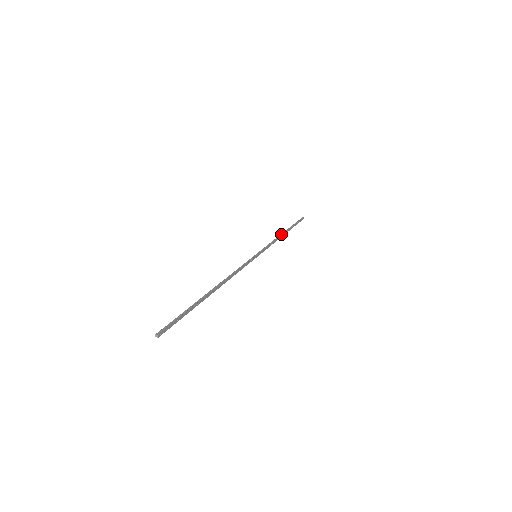
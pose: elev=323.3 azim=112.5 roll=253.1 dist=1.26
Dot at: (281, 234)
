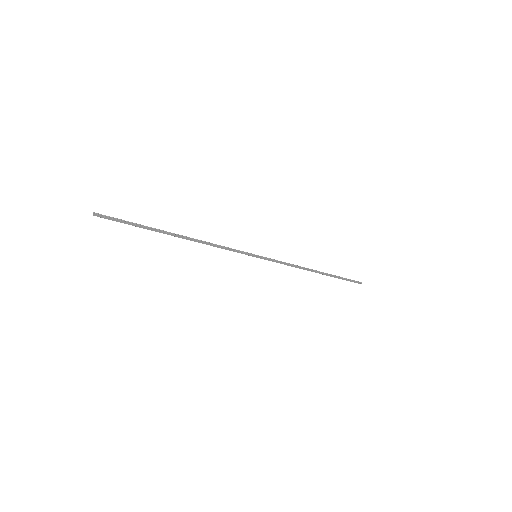
Dot at: (310, 269)
